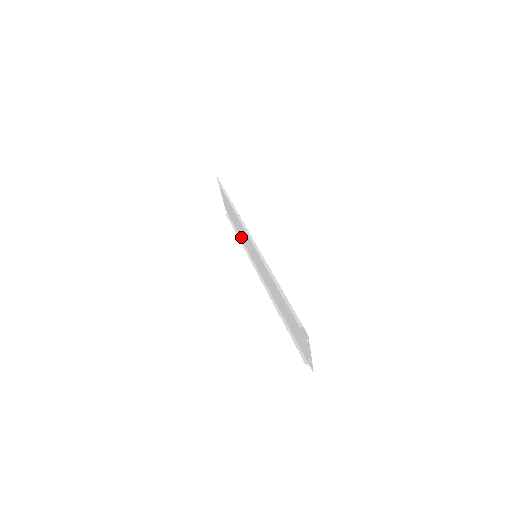
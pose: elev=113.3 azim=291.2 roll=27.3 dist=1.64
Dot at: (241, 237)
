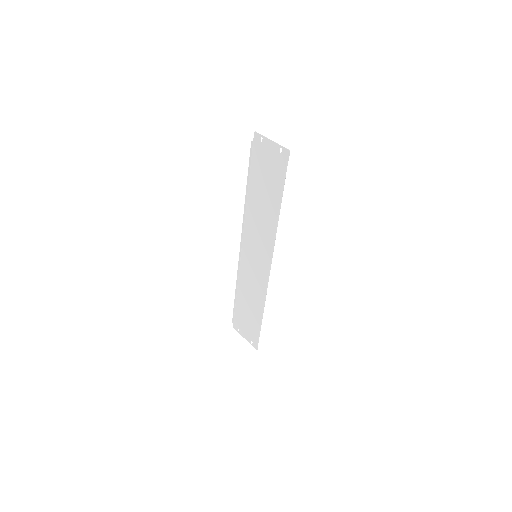
Dot at: (261, 307)
